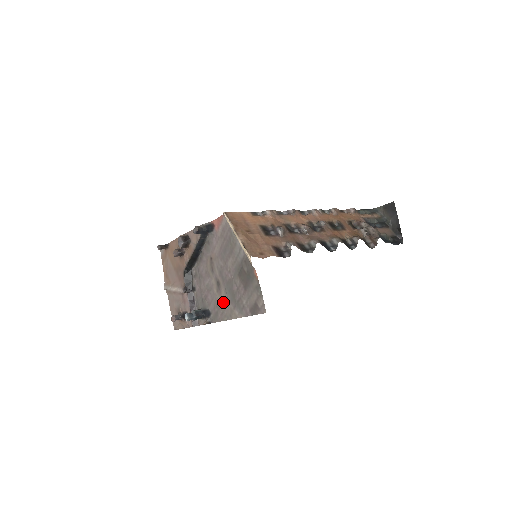
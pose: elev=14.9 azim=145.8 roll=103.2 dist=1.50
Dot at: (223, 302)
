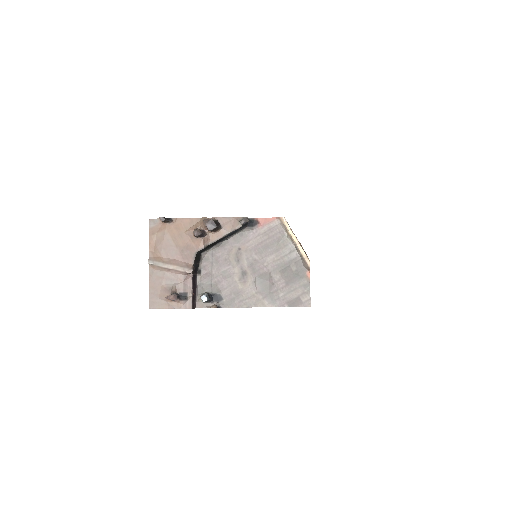
Dot at: (247, 291)
